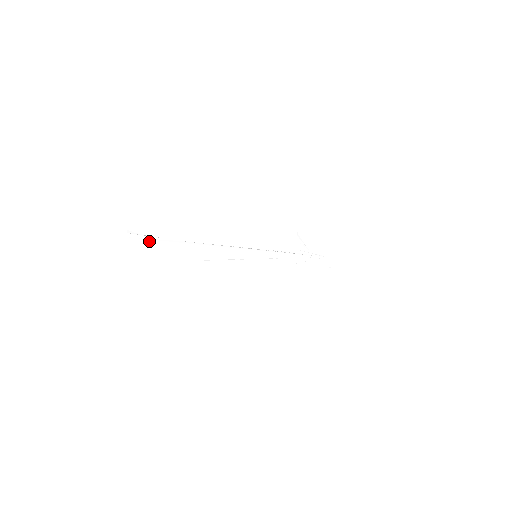
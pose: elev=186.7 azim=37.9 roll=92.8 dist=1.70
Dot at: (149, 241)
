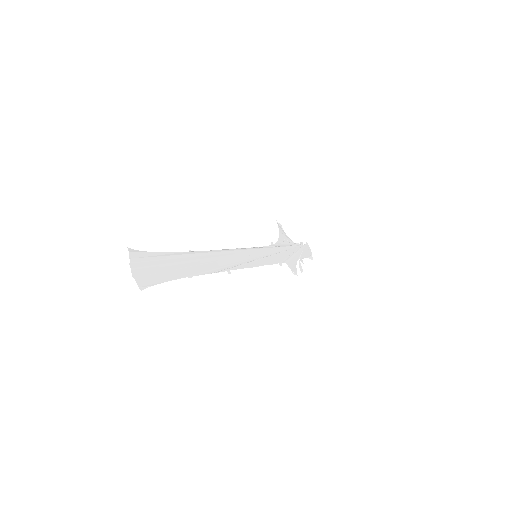
Dot at: (156, 259)
